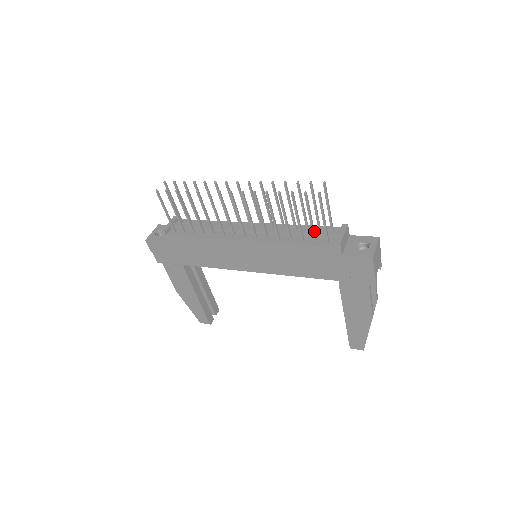
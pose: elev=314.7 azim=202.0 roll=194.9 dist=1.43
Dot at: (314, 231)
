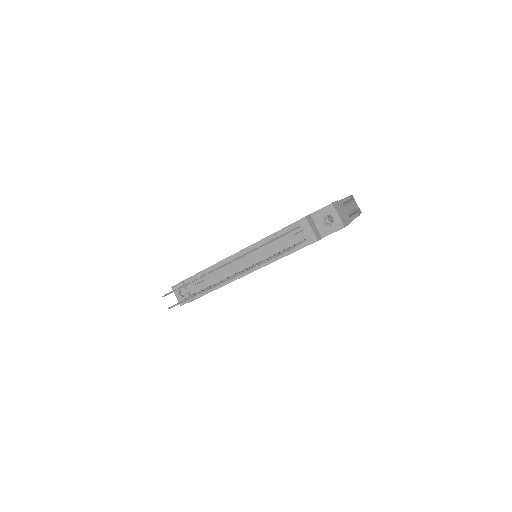
Dot at: occluded
